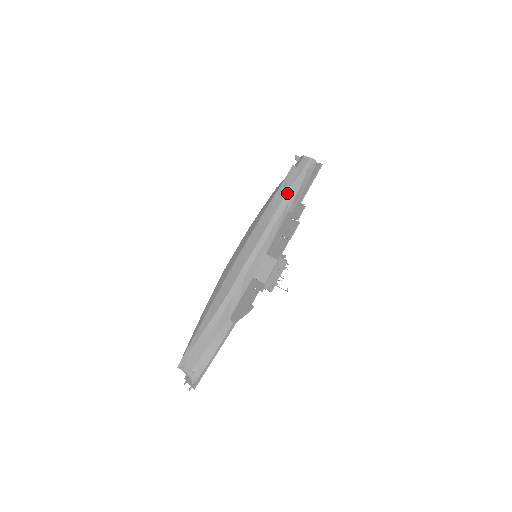
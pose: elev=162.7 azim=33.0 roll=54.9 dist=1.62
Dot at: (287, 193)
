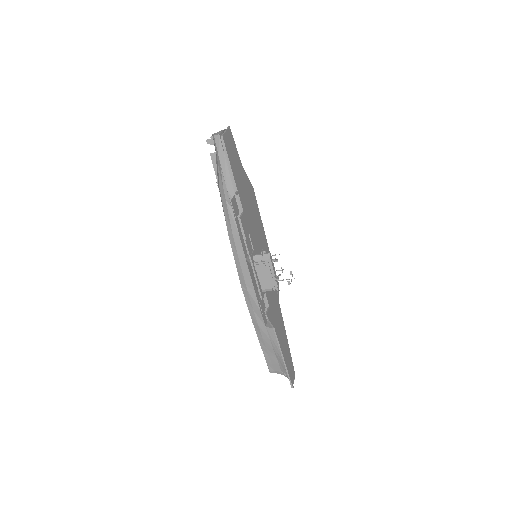
Dot at: (220, 191)
